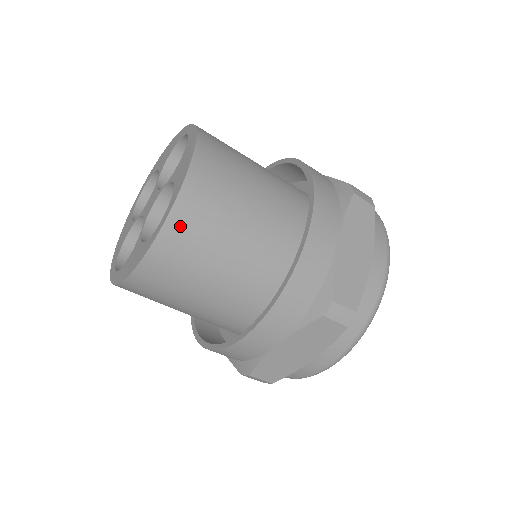
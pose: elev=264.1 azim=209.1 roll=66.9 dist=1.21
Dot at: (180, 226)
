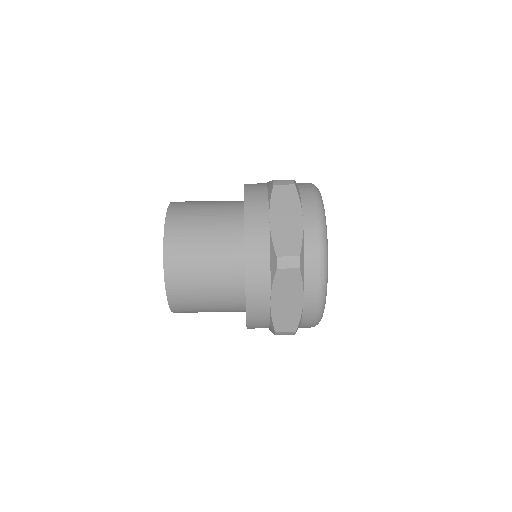
Dot at: (179, 309)
